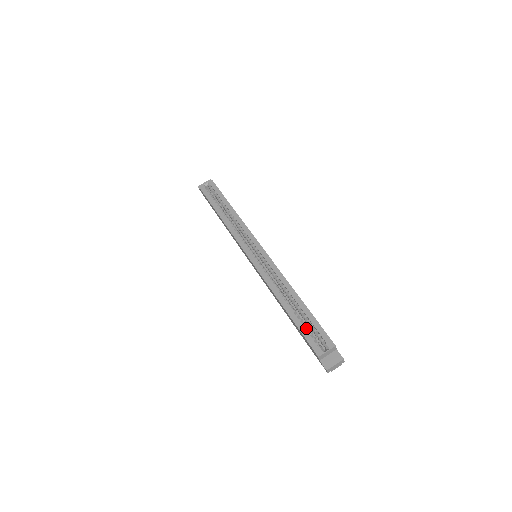
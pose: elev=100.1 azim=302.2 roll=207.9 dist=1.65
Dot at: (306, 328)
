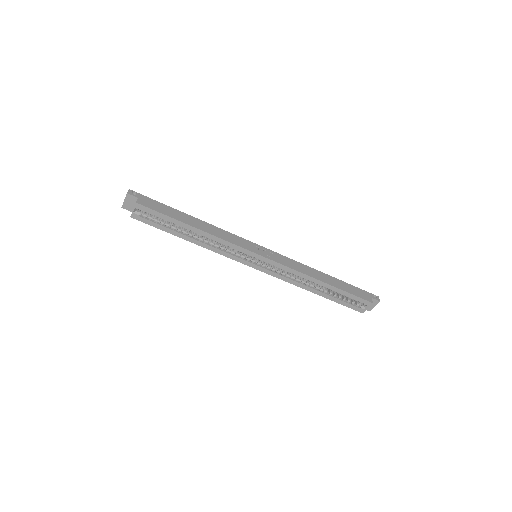
Dot at: (343, 300)
